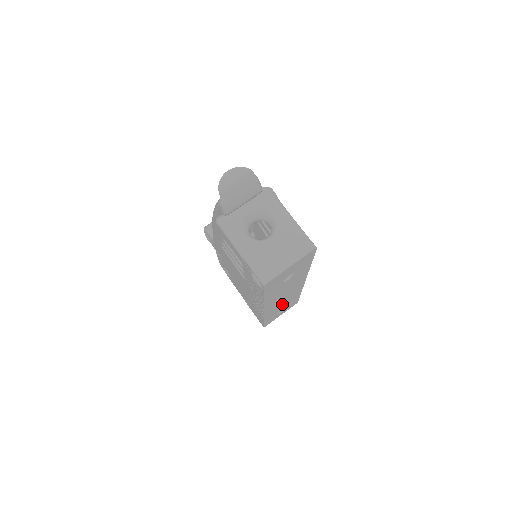
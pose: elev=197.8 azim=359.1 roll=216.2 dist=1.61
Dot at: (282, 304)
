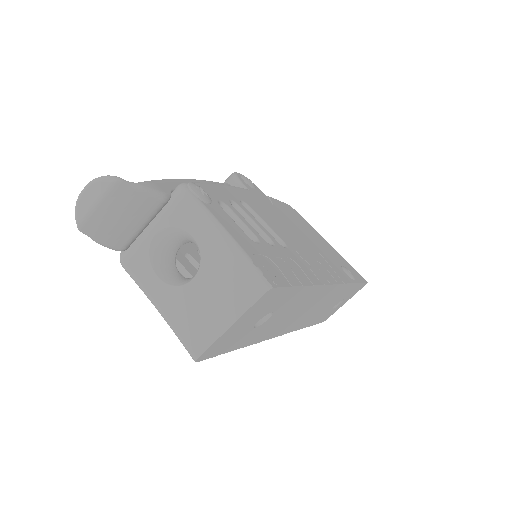
Dot at: (322, 307)
